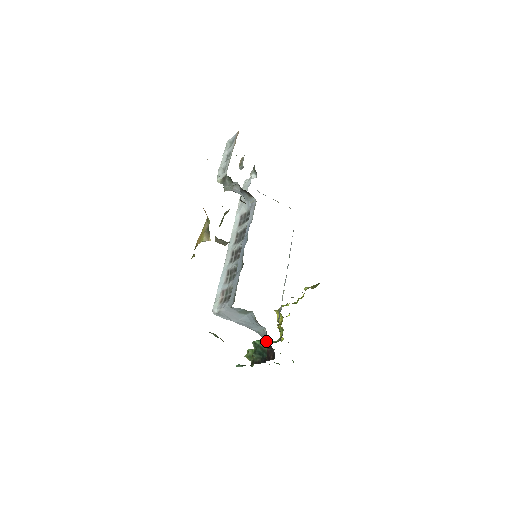
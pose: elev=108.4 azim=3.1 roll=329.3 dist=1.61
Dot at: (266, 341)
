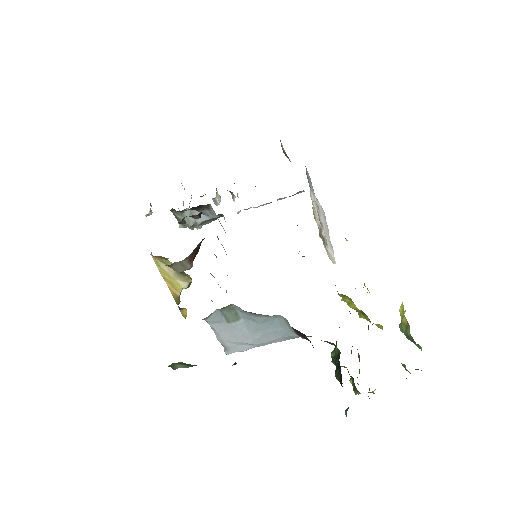
Dot at: (295, 332)
